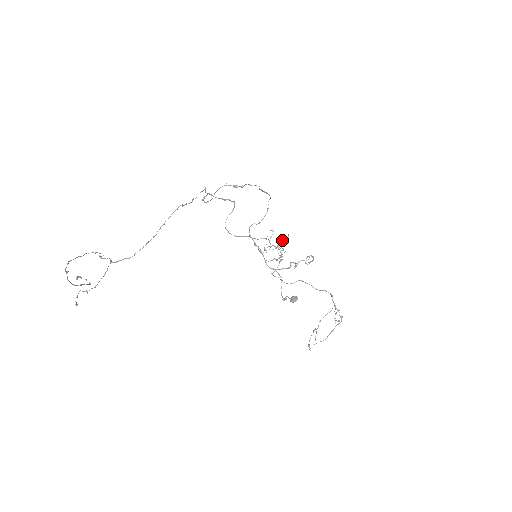
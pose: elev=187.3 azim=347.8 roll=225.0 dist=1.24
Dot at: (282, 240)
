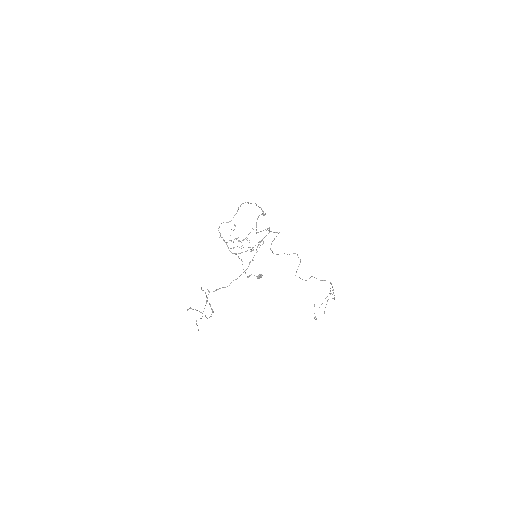
Dot at: occluded
